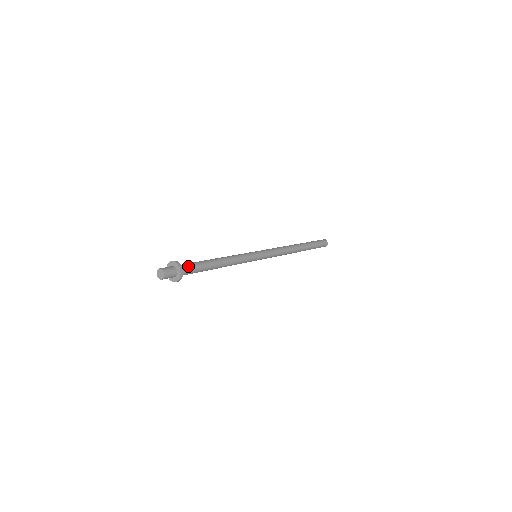
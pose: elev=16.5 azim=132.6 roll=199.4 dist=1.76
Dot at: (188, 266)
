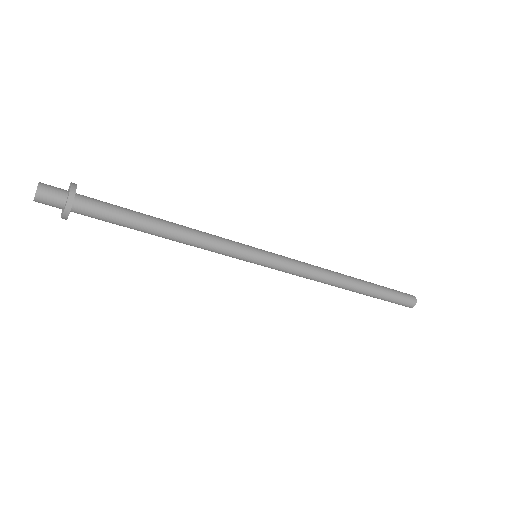
Dot at: (95, 209)
